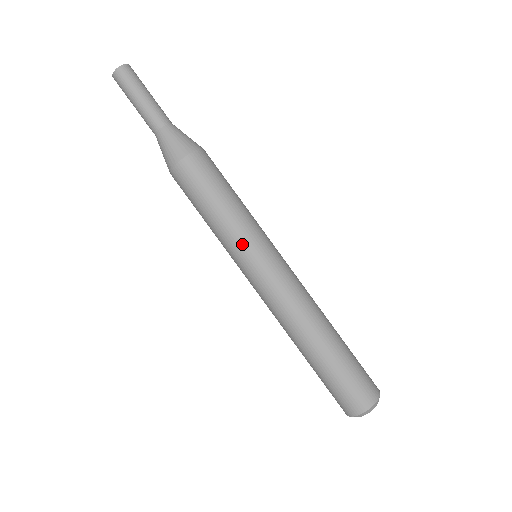
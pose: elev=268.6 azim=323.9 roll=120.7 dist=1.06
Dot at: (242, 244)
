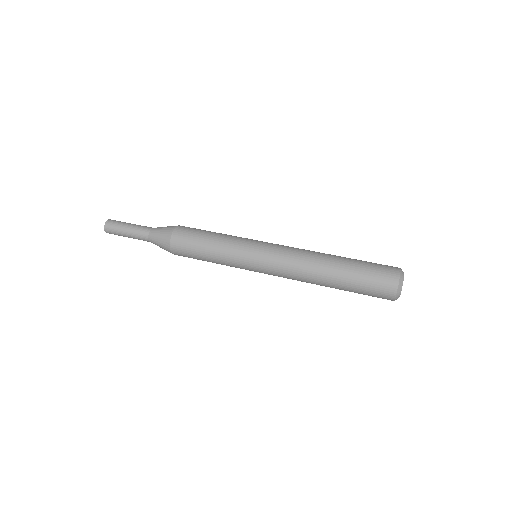
Dot at: (241, 247)
